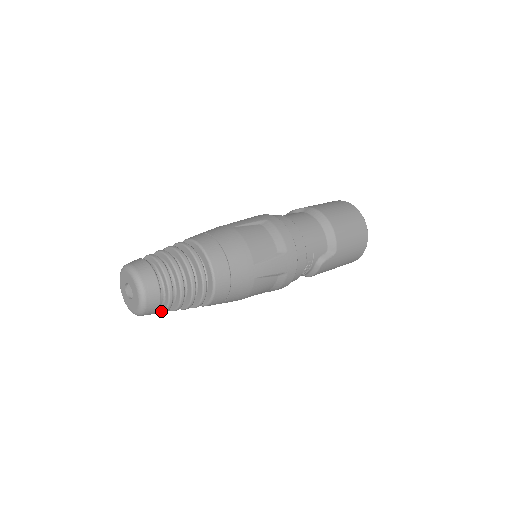
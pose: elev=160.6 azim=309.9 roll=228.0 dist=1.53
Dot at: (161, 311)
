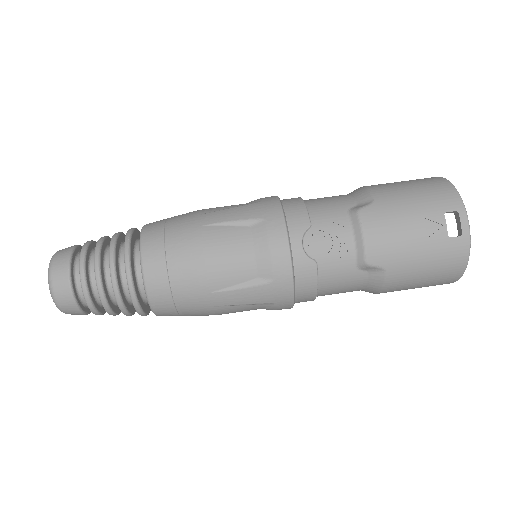
Dot at: occluded
